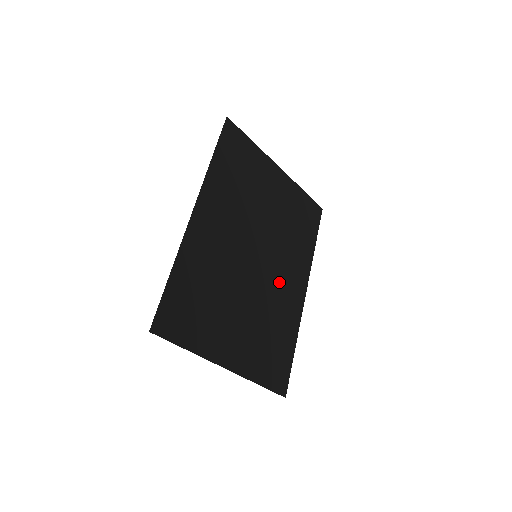
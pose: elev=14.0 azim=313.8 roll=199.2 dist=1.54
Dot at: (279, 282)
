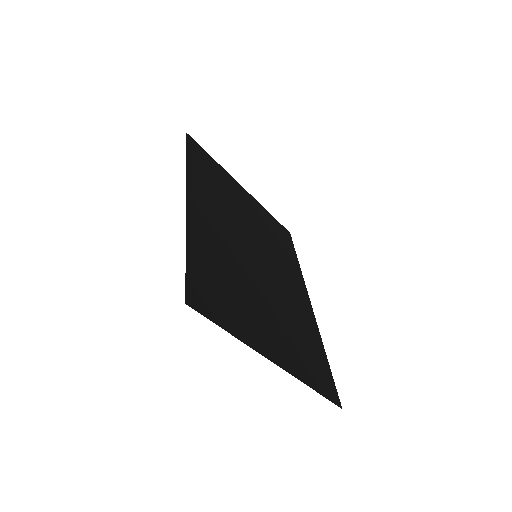
Dot at: (285, 286)
